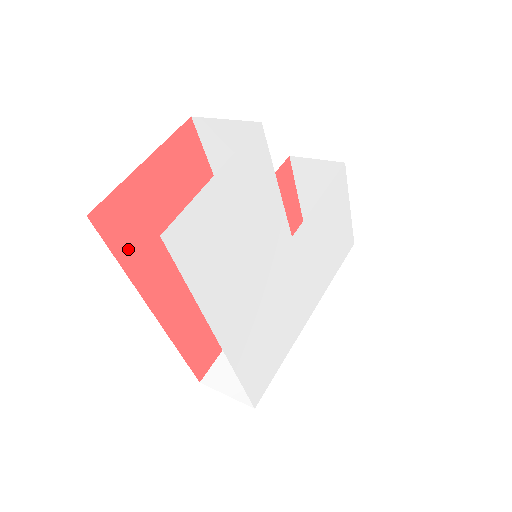
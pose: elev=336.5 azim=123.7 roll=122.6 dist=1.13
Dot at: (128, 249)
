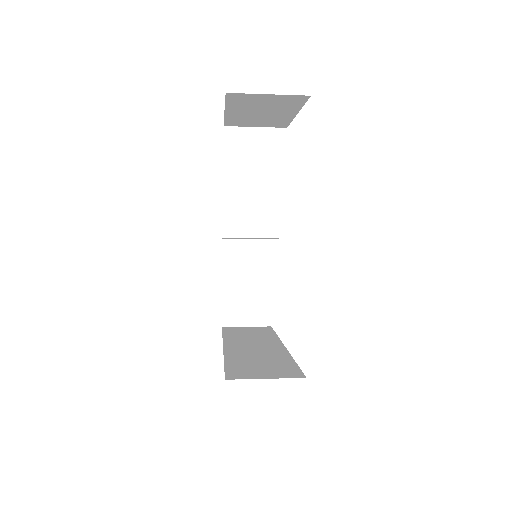
Dot at: occluded
